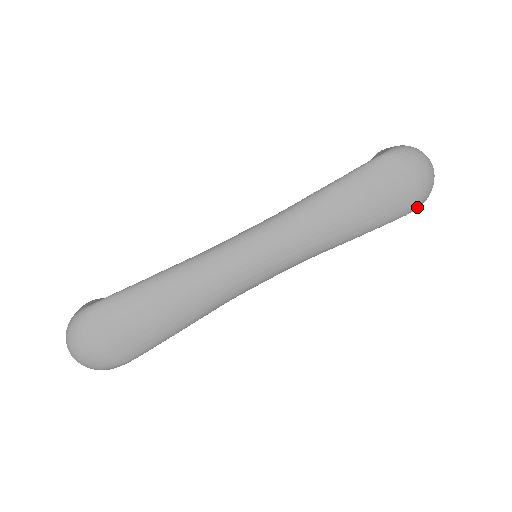
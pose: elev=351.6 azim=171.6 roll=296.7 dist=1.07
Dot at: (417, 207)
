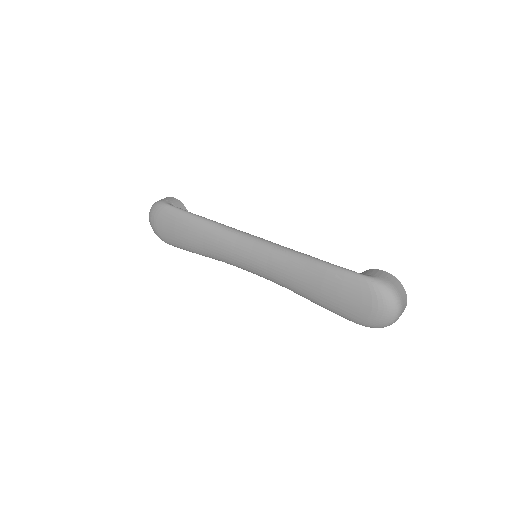
Dot at: (365, 326)
